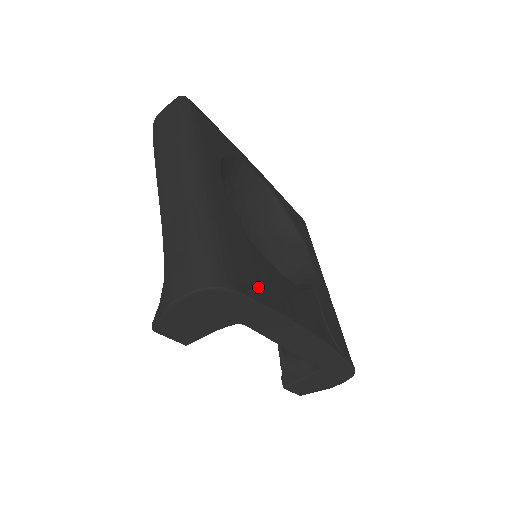
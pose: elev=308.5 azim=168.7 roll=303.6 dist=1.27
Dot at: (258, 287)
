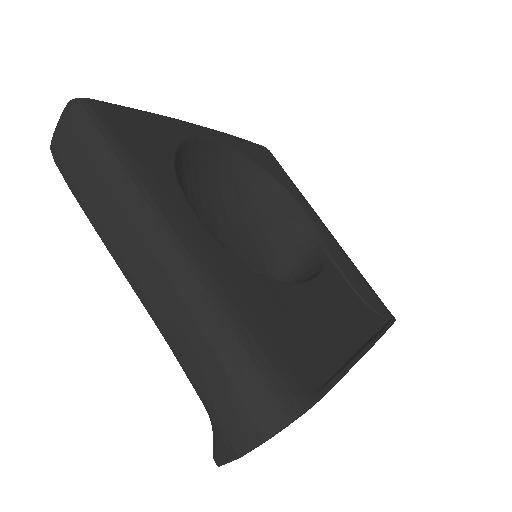
Dot at: (312, 353)
